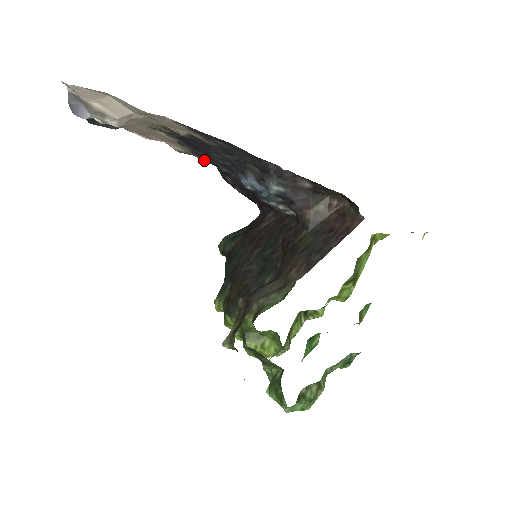
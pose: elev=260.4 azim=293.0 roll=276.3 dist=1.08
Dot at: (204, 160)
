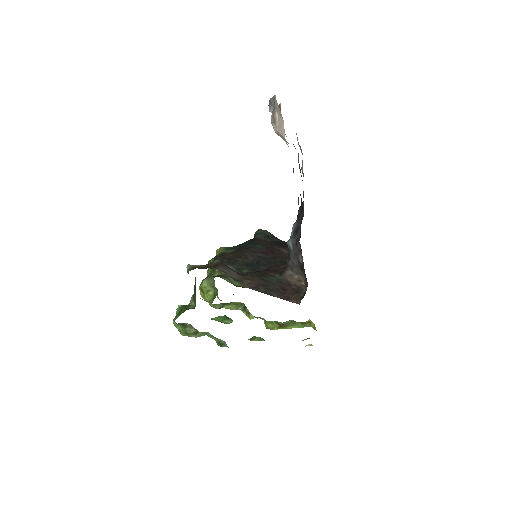
Dot at: occluded
